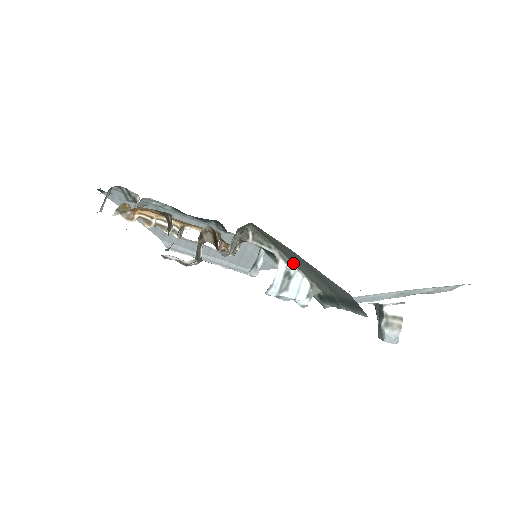
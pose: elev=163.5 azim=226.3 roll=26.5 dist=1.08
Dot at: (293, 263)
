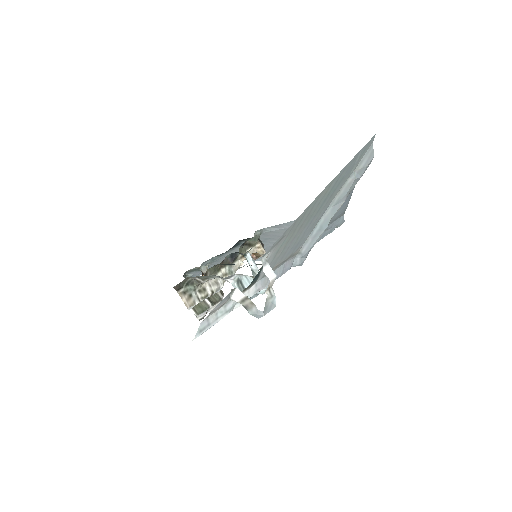
Dot at: (227, 277)
